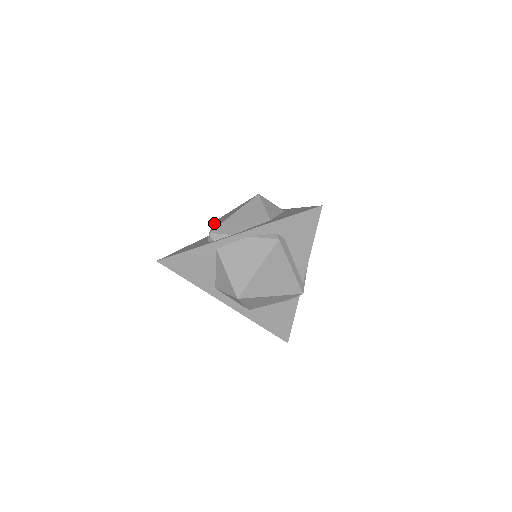
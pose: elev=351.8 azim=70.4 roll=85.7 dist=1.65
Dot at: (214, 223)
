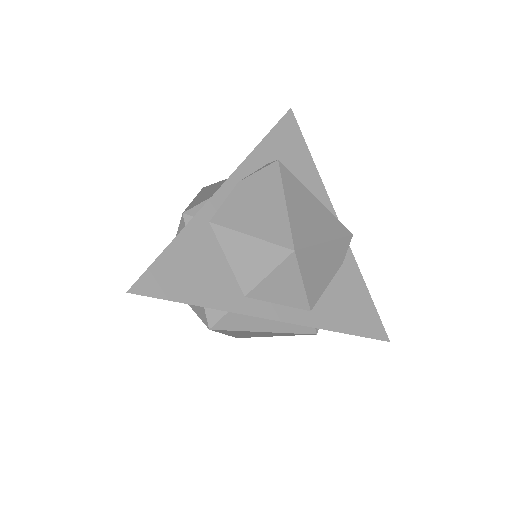
Dot at: occluded
